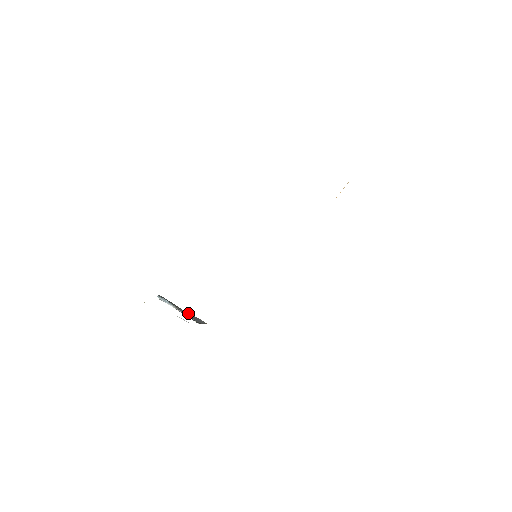
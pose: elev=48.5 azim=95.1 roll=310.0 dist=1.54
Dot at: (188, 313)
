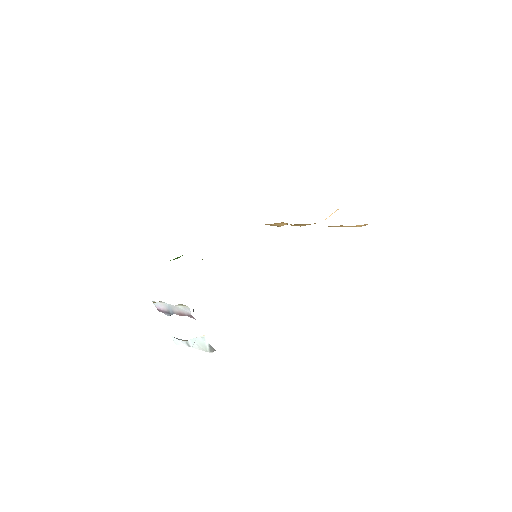
Dot at: occluded
